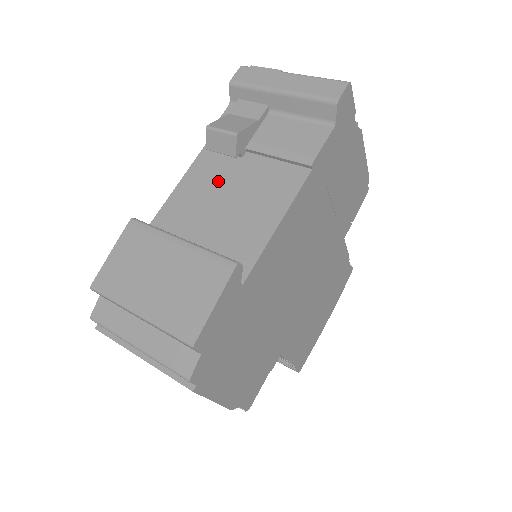
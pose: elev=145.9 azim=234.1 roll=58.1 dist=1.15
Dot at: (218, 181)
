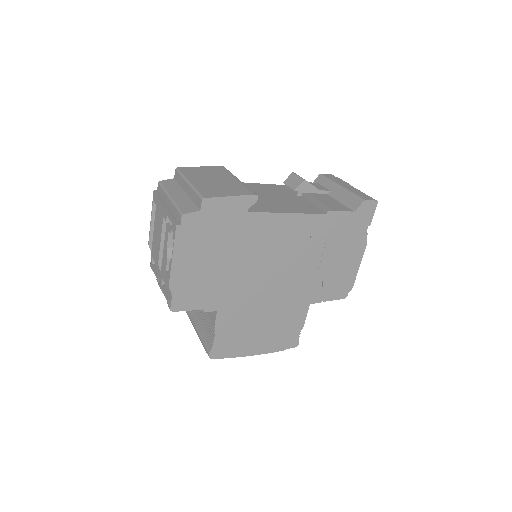
Dot at: (276, 192)
